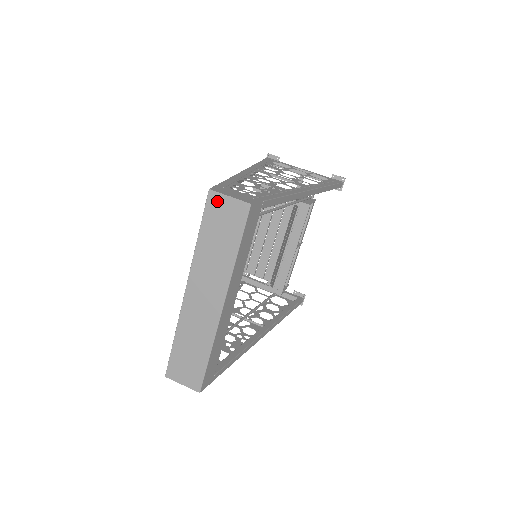
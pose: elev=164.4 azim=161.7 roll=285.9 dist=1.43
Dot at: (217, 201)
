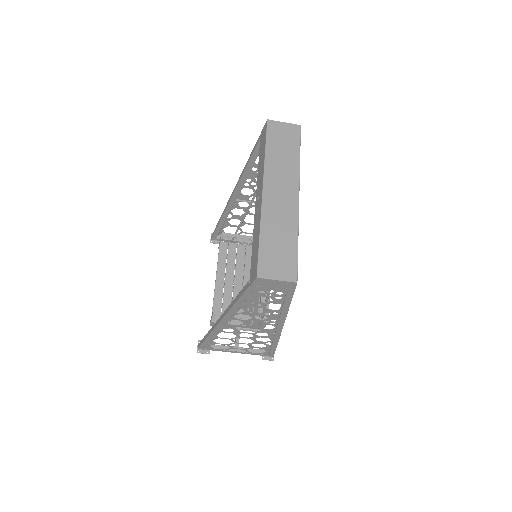
Dot at: (275, 126)
